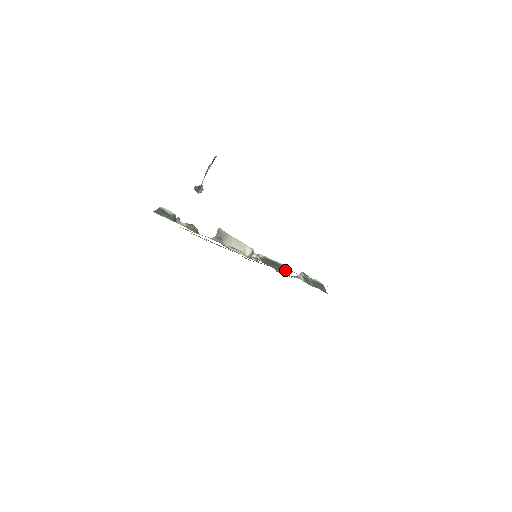
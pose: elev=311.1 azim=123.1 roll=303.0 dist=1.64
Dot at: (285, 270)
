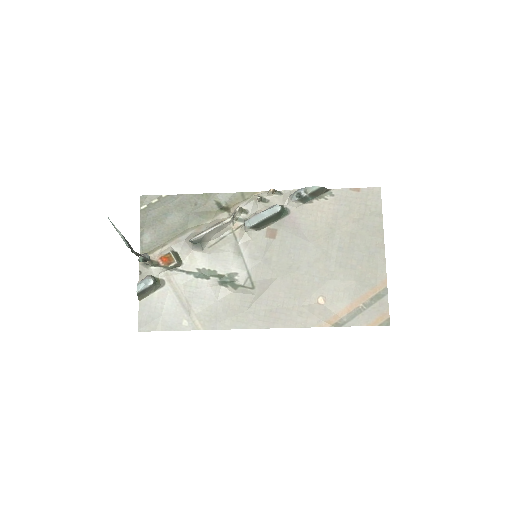
Dot at: (280, 215)
